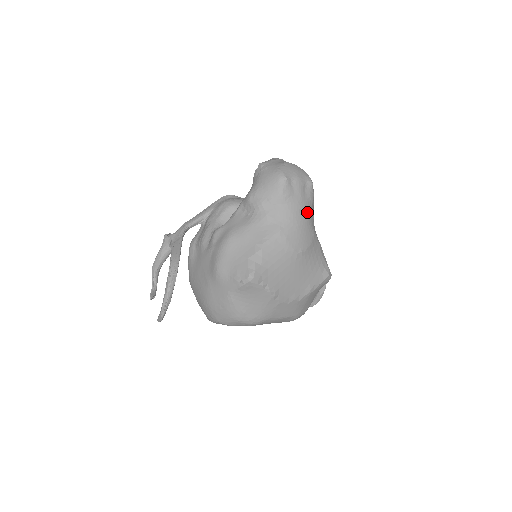
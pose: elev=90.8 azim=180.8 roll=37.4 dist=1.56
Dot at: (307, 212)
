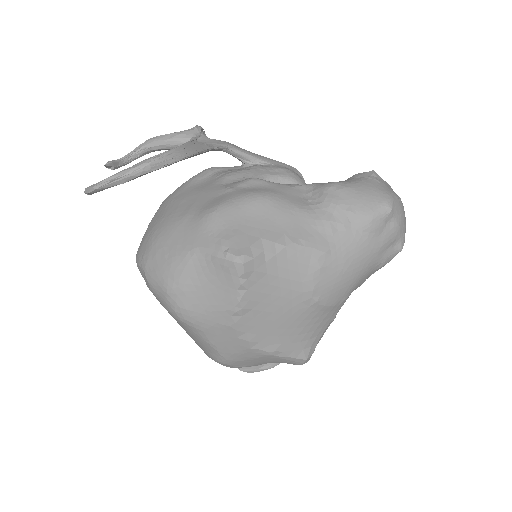
Dot at: (367, 270)
